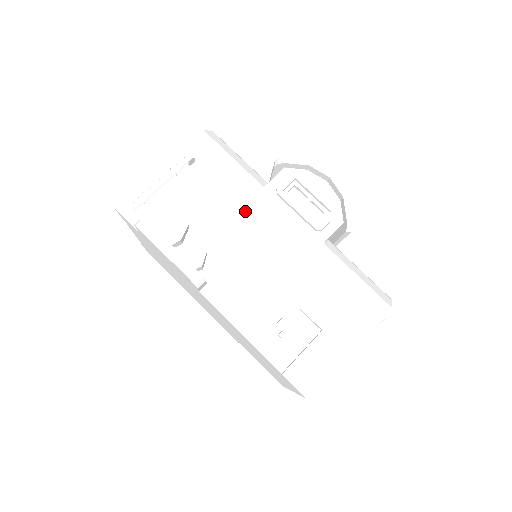
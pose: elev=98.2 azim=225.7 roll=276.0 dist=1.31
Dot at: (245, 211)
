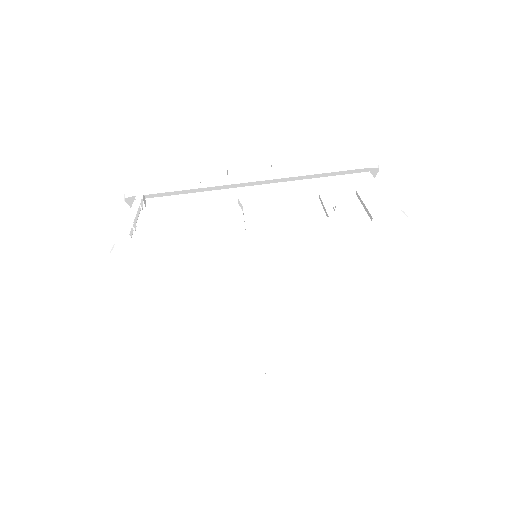
Dot at: (217, 196)
